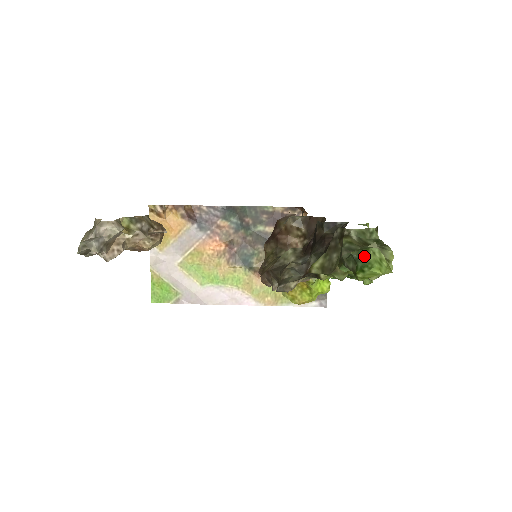
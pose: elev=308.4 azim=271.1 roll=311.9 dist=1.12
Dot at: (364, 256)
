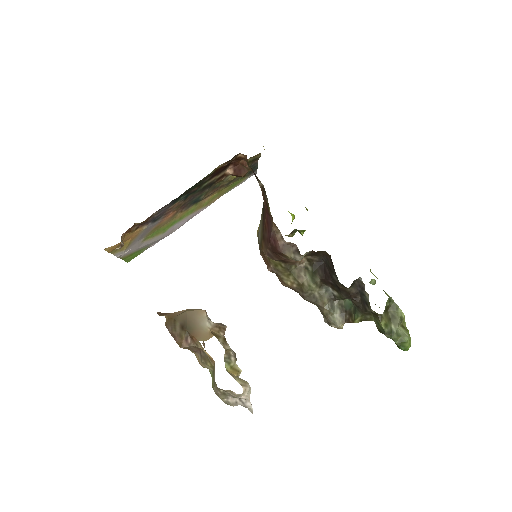
Dot at: (404, 346)
